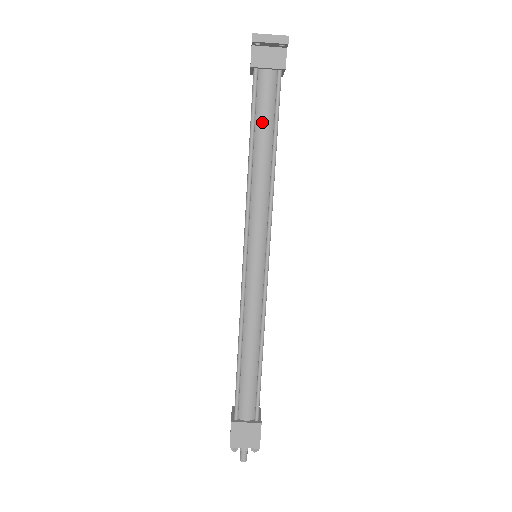
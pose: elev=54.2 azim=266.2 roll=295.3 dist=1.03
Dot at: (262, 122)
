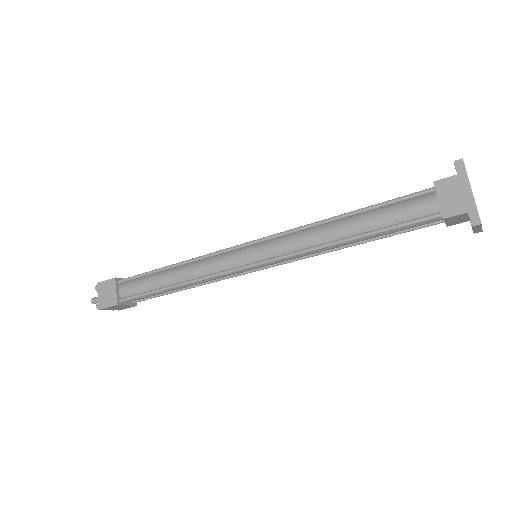
Dot at: (387, 233)
